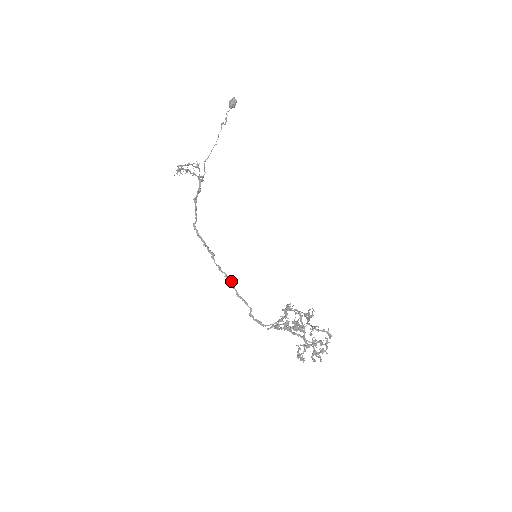
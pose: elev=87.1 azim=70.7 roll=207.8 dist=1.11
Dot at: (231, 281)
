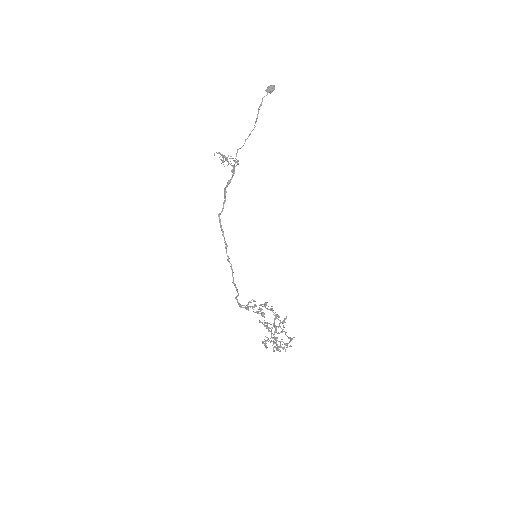
Dot at: occluded
